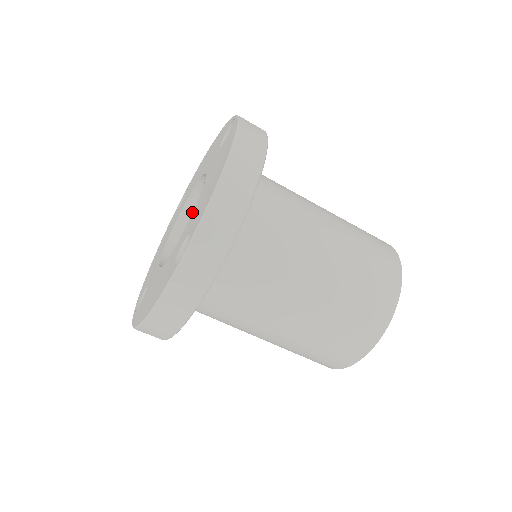
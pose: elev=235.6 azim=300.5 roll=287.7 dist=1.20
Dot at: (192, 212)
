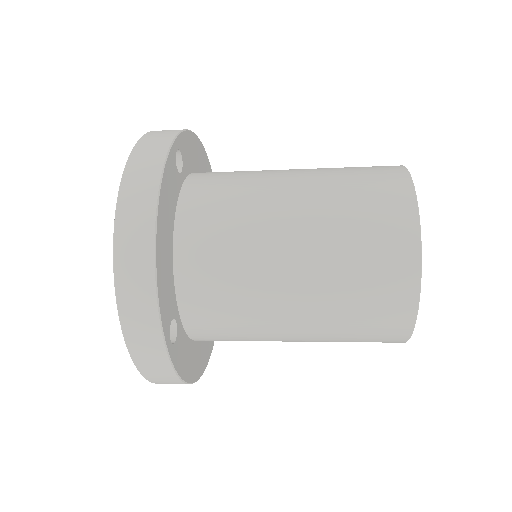
Dot at: occluded
